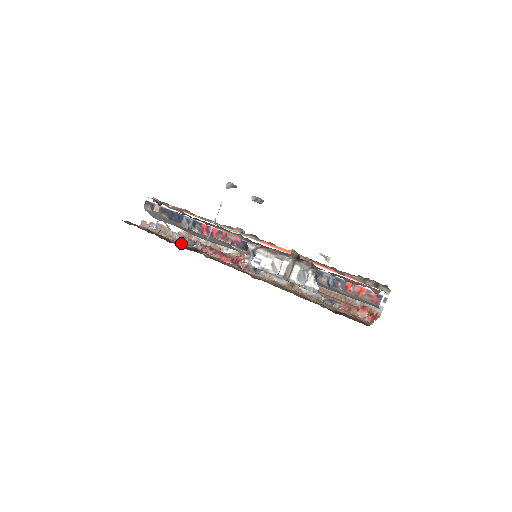
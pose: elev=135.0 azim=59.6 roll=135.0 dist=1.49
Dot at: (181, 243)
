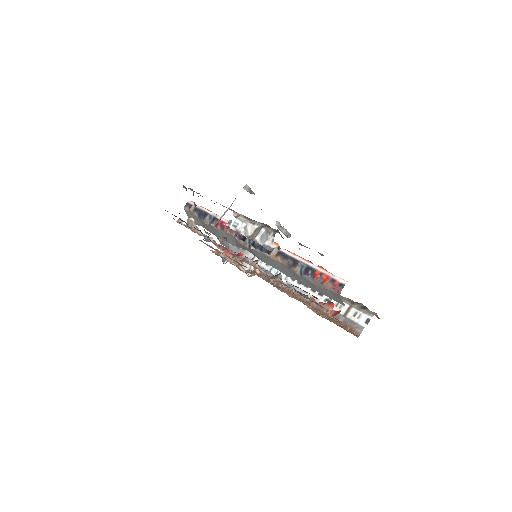
Dot at: occluded
